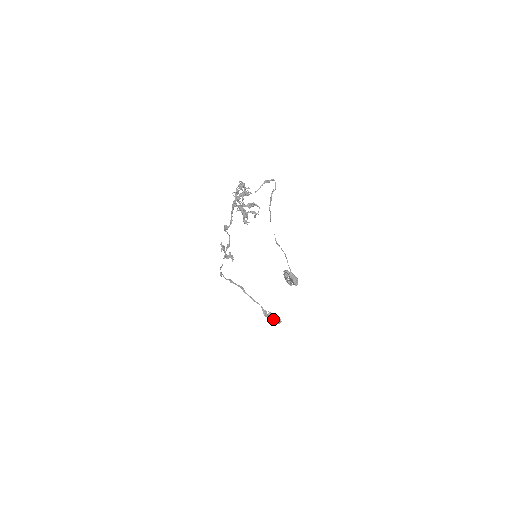
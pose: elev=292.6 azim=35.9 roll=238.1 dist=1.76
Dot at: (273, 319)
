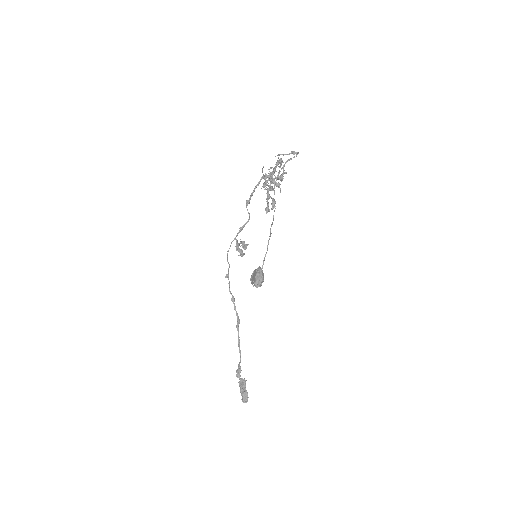
Dot at: (242, 389)
